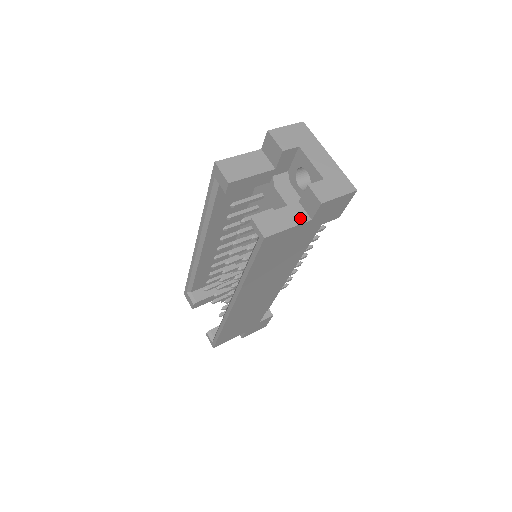
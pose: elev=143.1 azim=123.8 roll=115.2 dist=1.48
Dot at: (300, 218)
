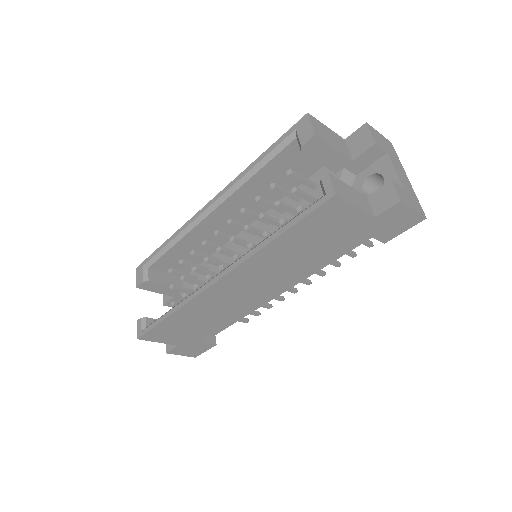
Dot at: (366, 208)
